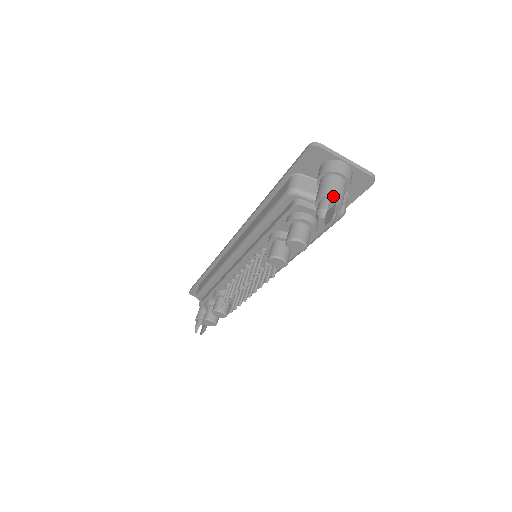
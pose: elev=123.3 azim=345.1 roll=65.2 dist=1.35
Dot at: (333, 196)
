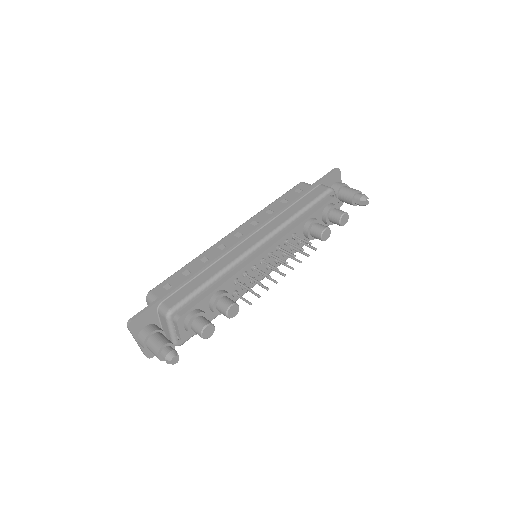
Dot at: (361, 193)
